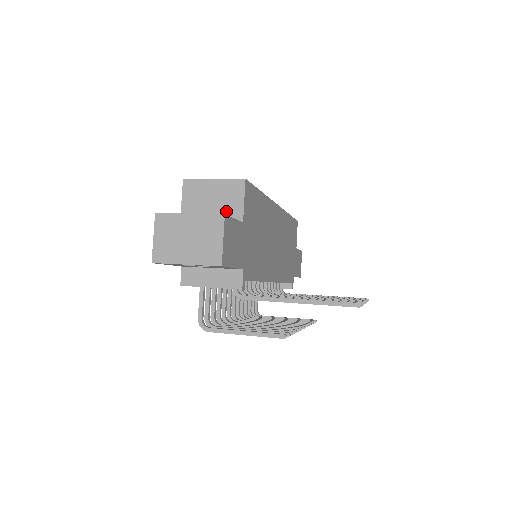
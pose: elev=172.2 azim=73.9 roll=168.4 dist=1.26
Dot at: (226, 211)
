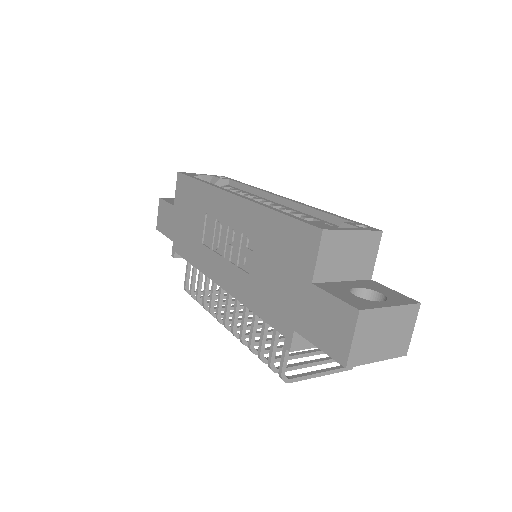
Dot at: (359, 268)
